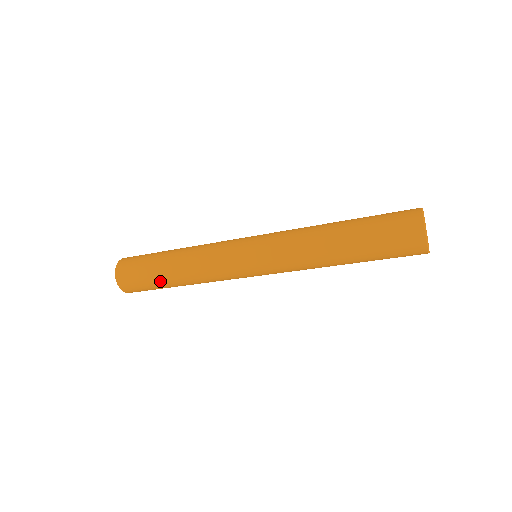
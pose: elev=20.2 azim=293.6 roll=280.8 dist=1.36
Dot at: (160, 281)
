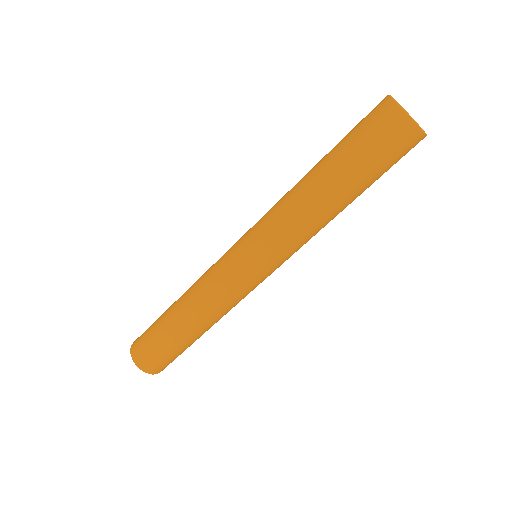
Dot at: (170, 334)
